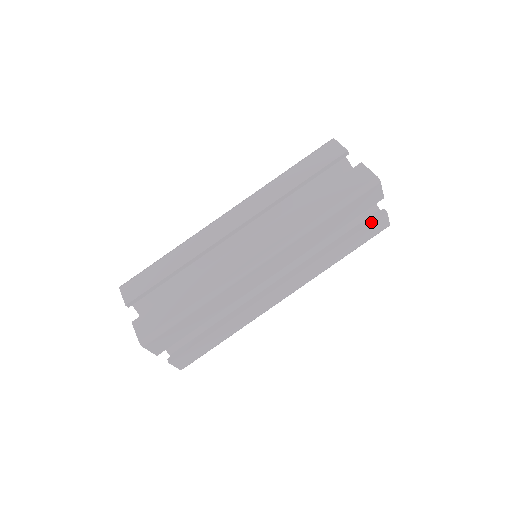
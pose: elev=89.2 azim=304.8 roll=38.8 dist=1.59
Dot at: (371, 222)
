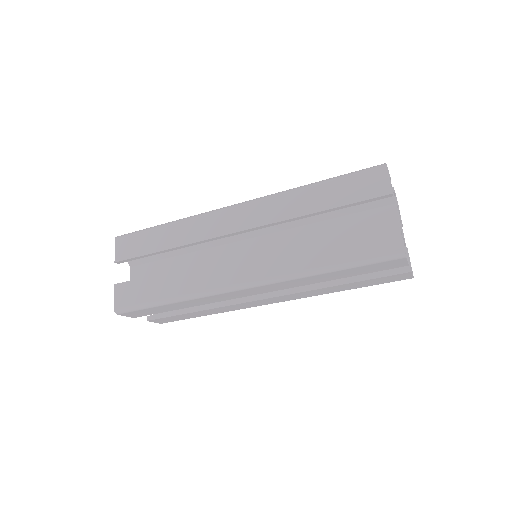
Dot at: (388, 276)
